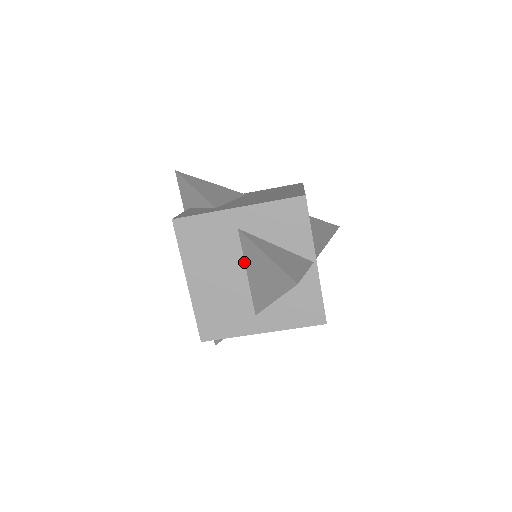
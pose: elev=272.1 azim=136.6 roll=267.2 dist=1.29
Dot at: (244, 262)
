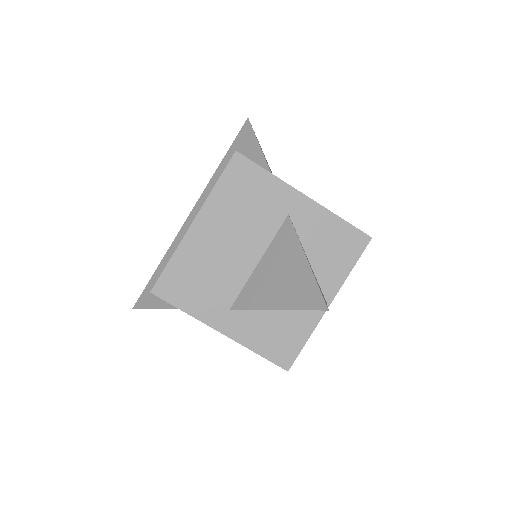
Dot at: (266, 250)
